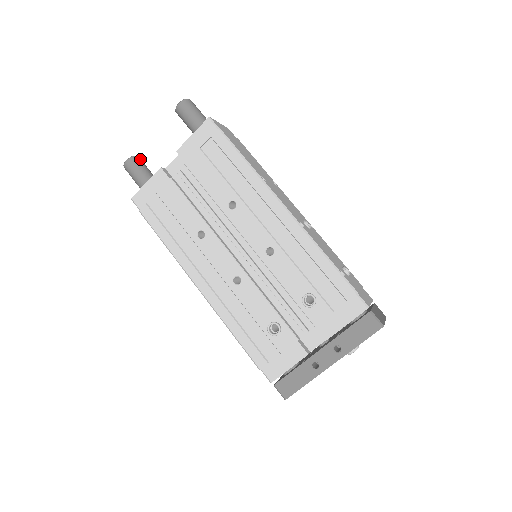
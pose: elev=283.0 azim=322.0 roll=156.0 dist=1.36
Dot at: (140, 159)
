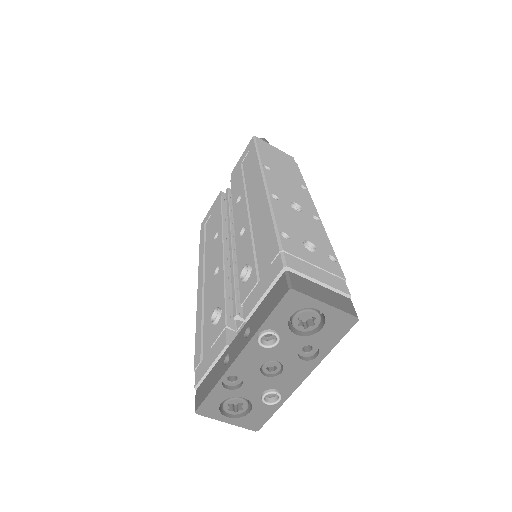
Dot at: occluded
